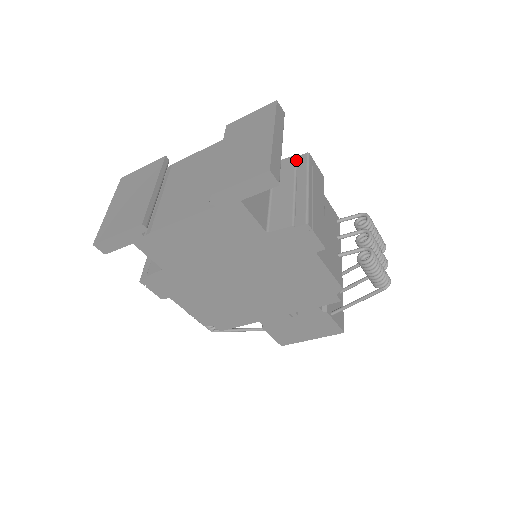
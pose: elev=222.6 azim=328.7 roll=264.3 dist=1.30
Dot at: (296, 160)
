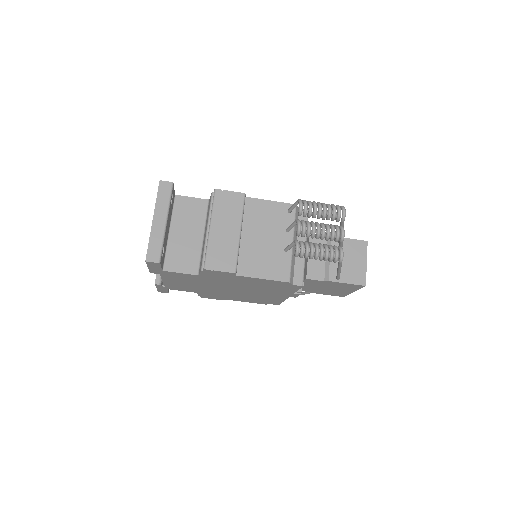
Dot at: (211, 199)
